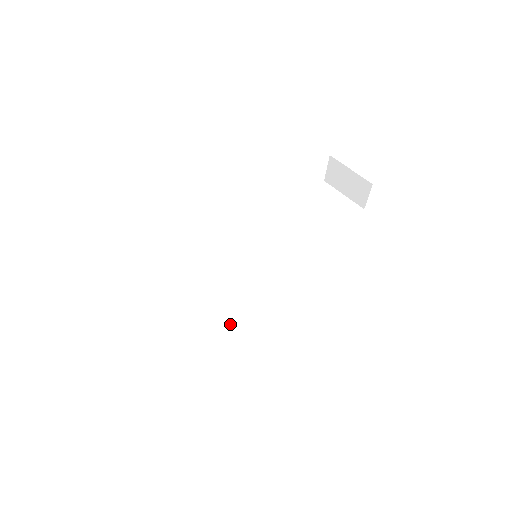
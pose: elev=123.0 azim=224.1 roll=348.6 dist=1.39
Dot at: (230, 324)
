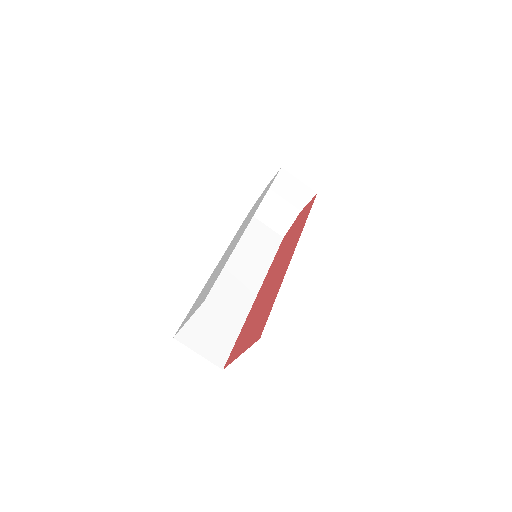
Dot at: (242, 317)
